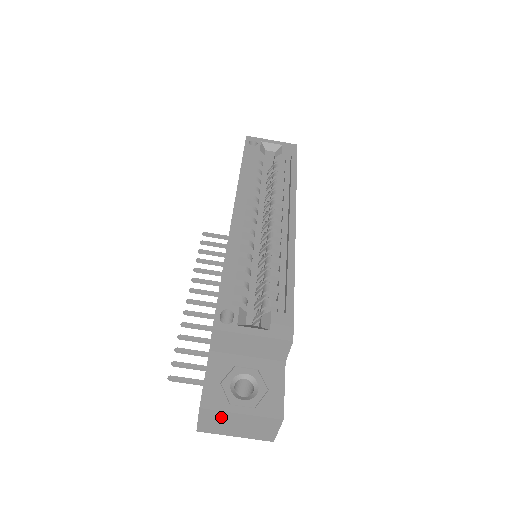
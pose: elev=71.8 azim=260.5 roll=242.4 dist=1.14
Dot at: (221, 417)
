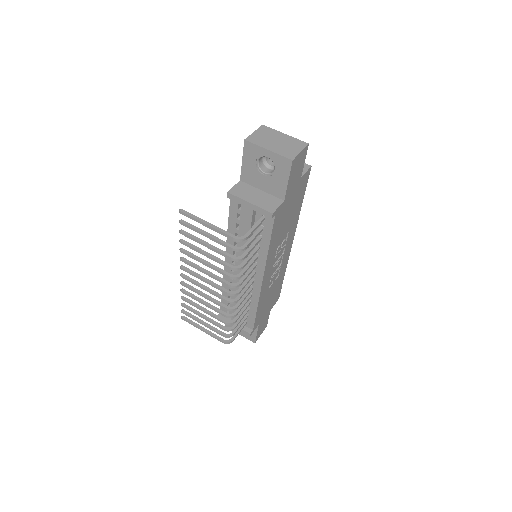
Dot at: (271, 133)
